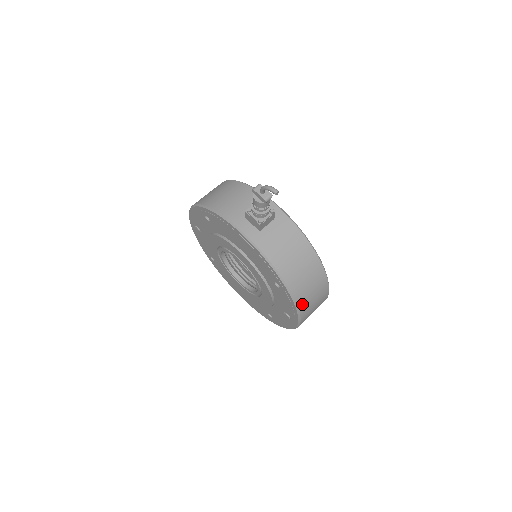
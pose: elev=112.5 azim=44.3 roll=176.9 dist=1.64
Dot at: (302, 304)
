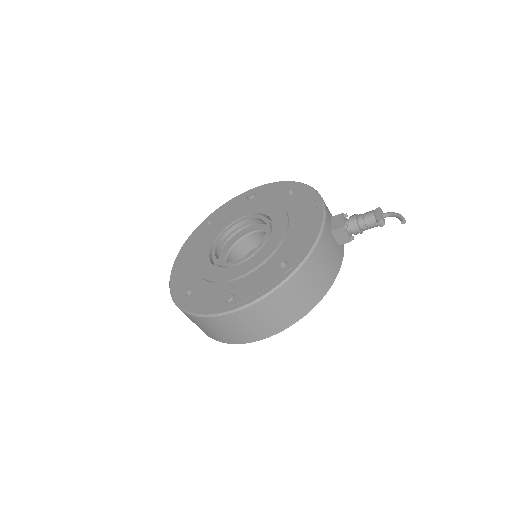
Dot at: (271, 300)
